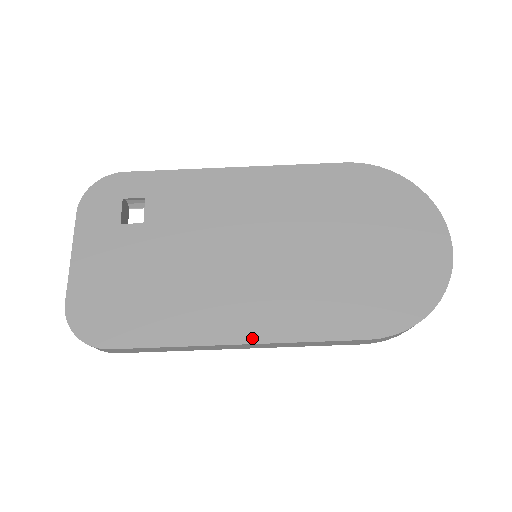
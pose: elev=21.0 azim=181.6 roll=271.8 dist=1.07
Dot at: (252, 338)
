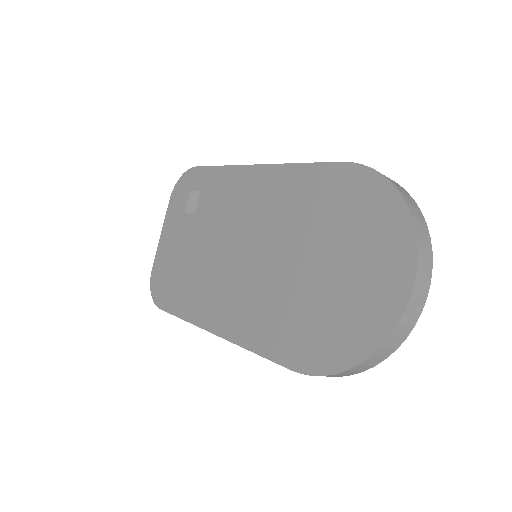
Dot at: (222, 332)
